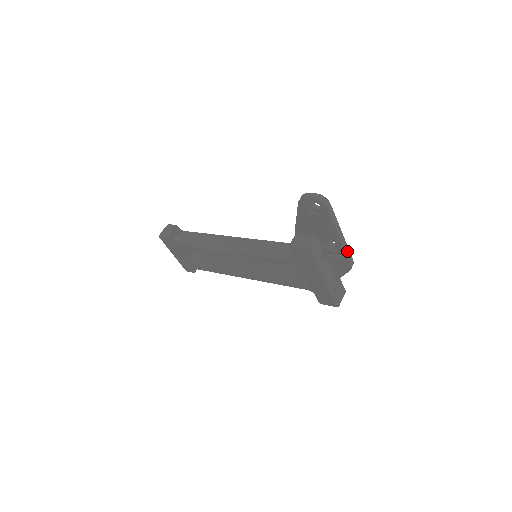
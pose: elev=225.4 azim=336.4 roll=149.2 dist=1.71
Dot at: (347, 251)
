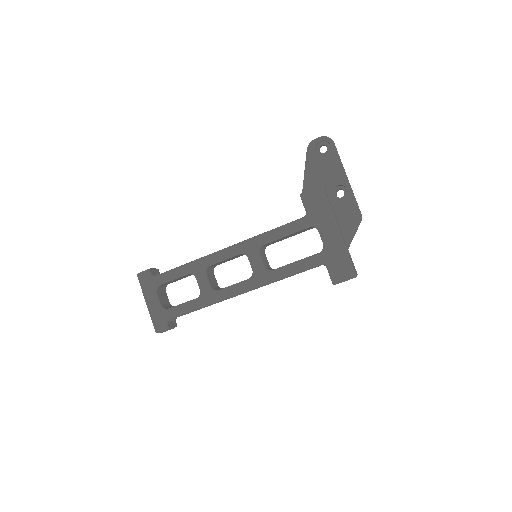
Dot at: (354, 197)
